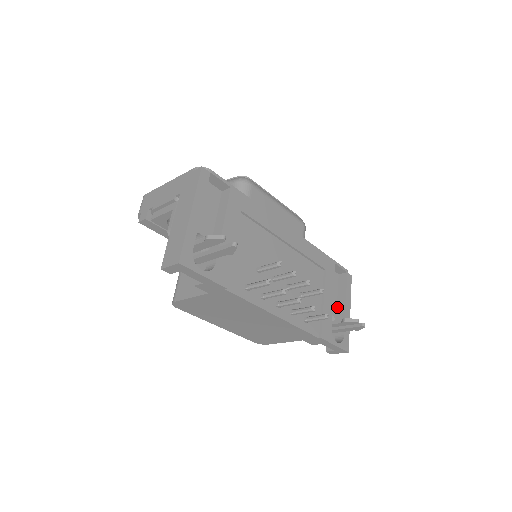
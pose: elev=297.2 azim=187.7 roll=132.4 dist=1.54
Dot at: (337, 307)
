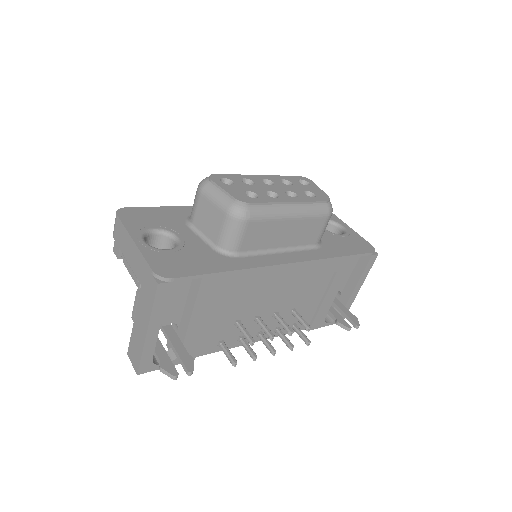
Dot at: (348, 281)
